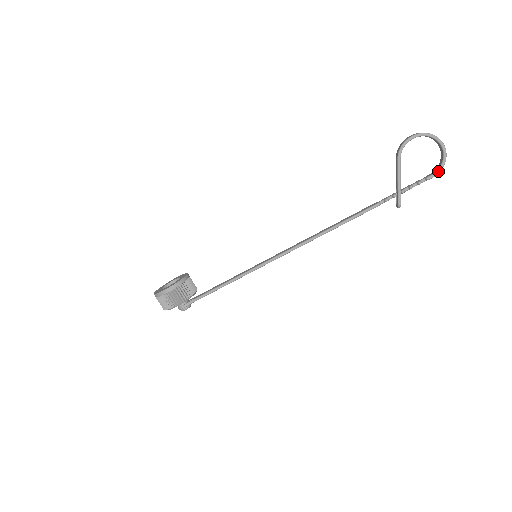
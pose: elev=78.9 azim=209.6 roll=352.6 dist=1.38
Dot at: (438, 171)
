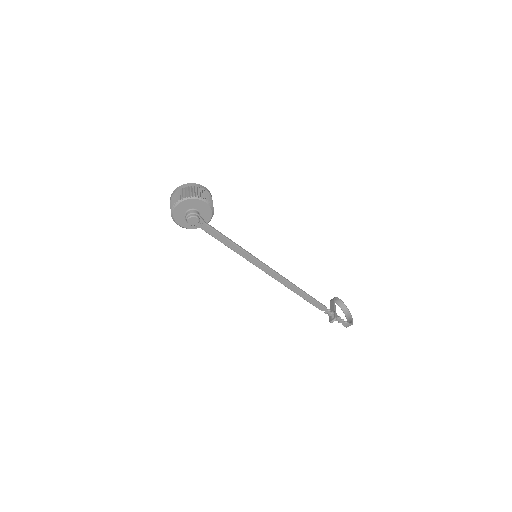
Dot at: (351, 323)
